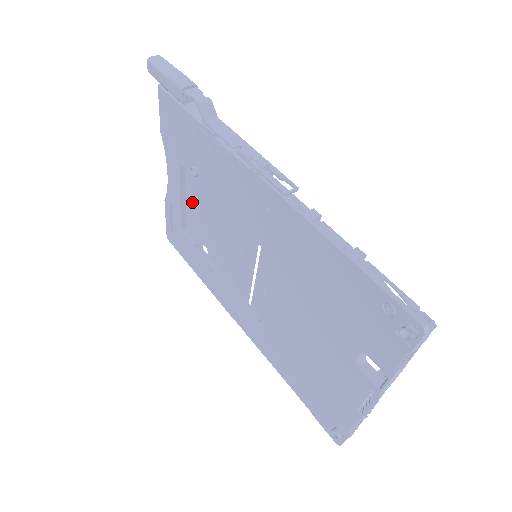
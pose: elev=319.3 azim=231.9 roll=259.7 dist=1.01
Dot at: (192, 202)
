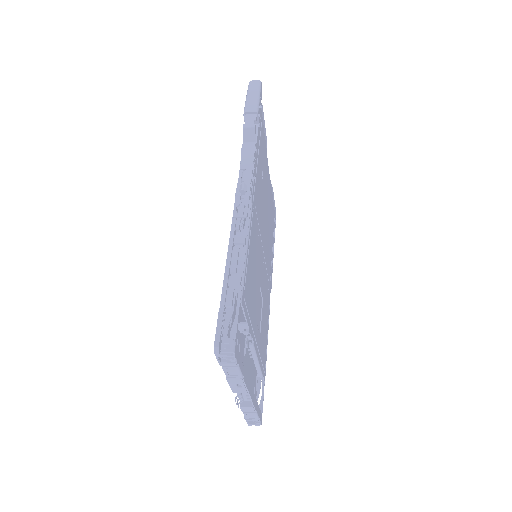
Dot at: (269, 197)
